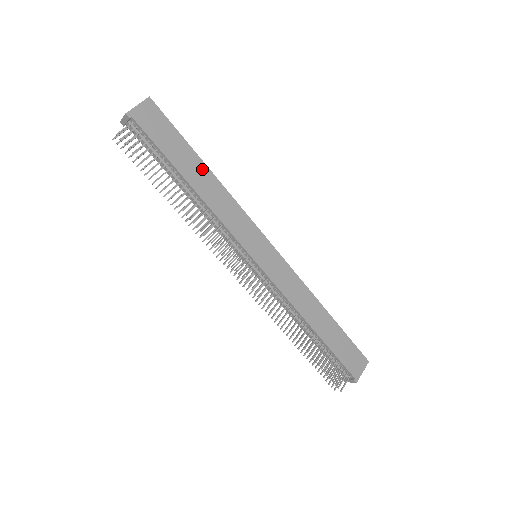
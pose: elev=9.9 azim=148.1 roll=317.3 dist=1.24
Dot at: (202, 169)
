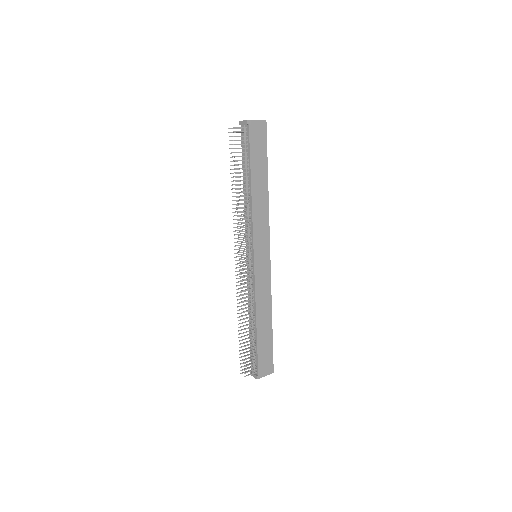
Dot at: (264, 182)
